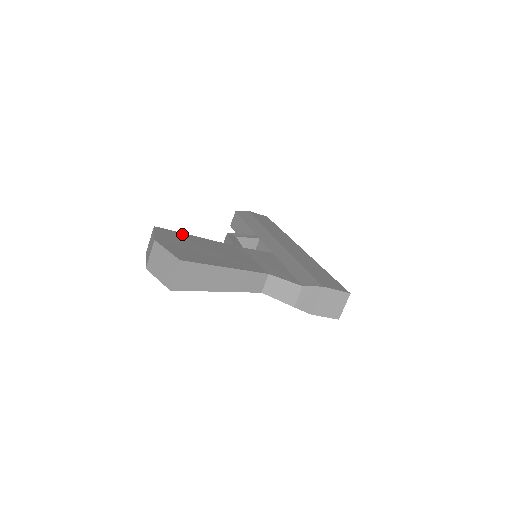
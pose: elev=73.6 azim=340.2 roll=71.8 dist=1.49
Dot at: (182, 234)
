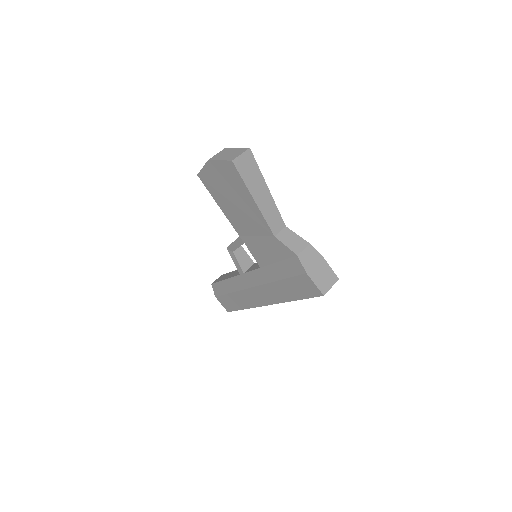
Dot at: occluded
